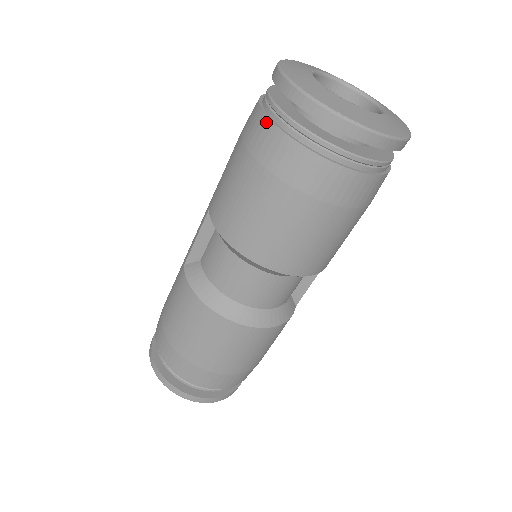
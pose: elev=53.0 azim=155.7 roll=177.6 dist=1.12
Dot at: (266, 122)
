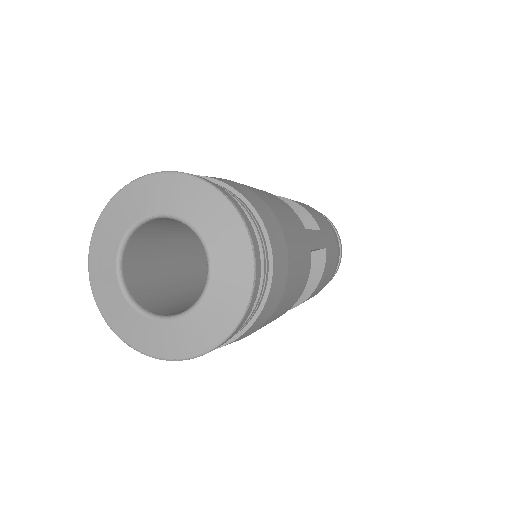
Dot at: occluded
